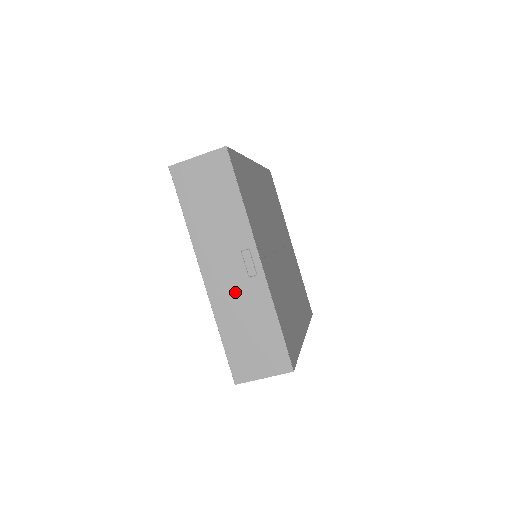
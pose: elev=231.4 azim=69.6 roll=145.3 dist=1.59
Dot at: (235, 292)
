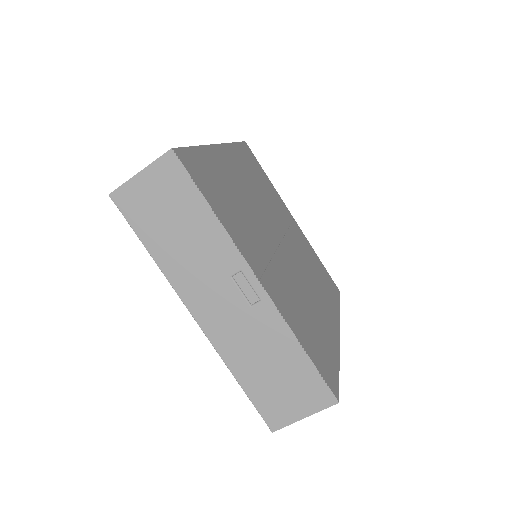
Dot at: (240, 327)
